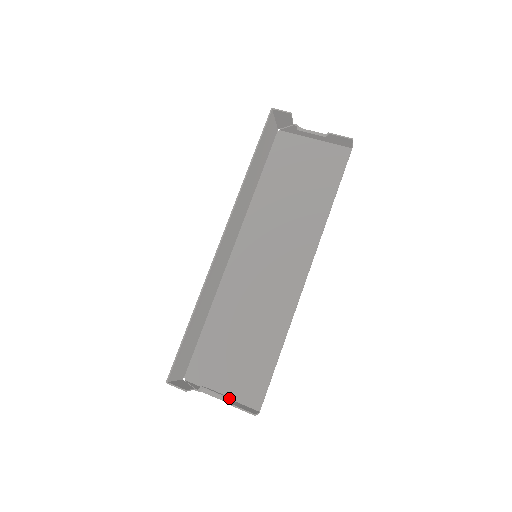
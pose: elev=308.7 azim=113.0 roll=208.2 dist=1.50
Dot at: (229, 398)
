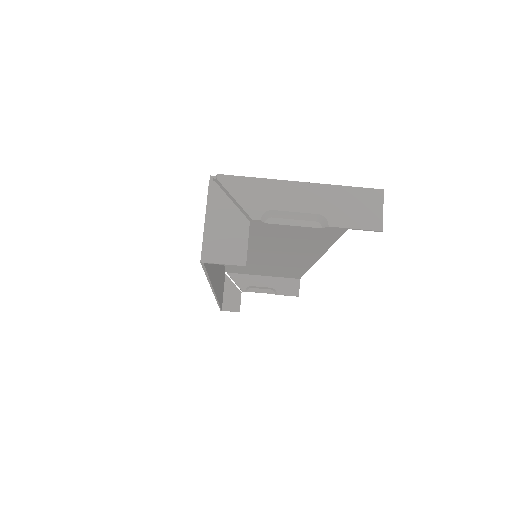
Dot at: occluded
